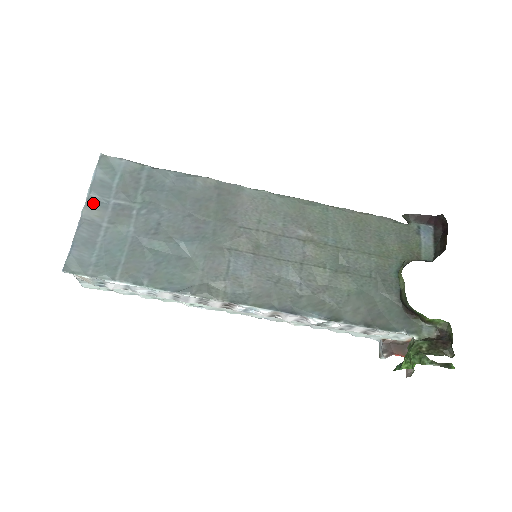
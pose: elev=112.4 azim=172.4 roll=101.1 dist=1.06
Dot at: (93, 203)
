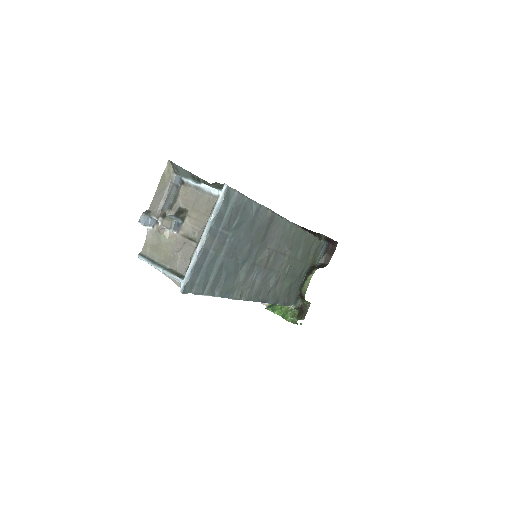
Dot at: (211, 234)
